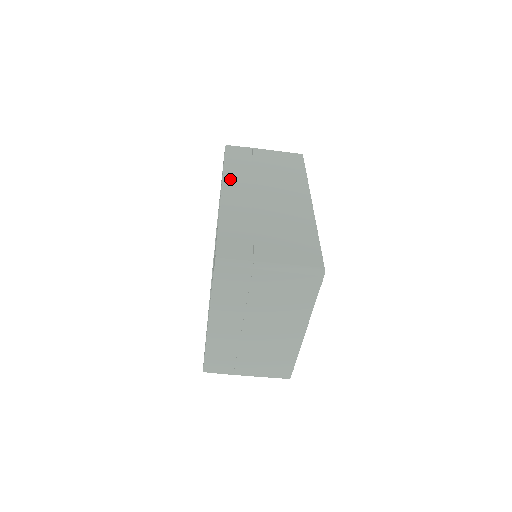
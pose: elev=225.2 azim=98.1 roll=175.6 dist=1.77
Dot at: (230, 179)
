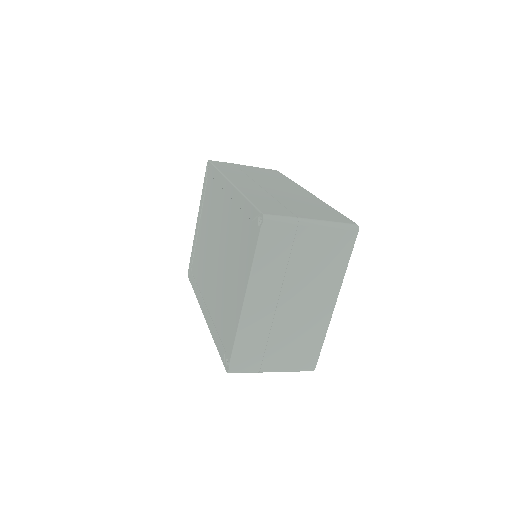
Dot at: (231, 176)
